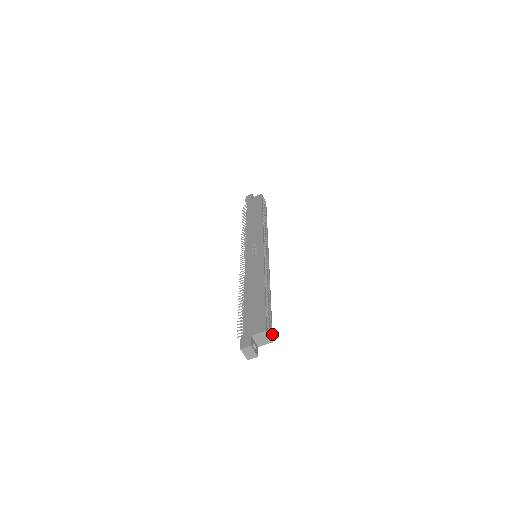
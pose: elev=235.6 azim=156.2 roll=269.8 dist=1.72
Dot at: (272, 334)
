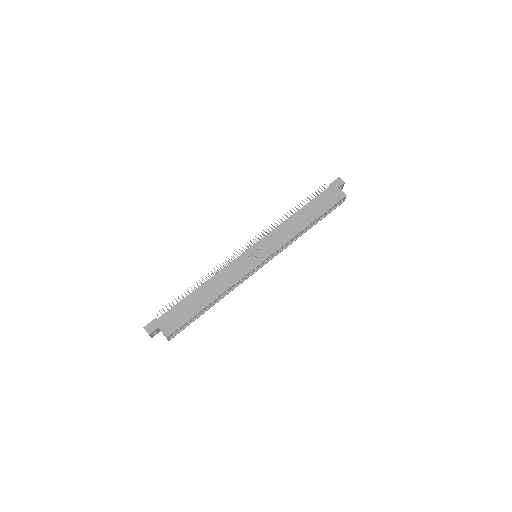
Dot at: occluded
